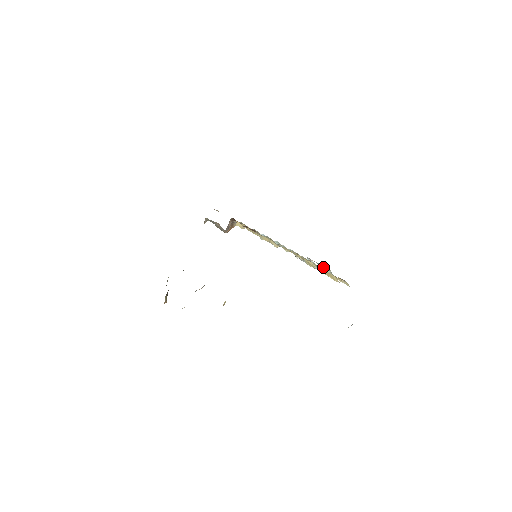
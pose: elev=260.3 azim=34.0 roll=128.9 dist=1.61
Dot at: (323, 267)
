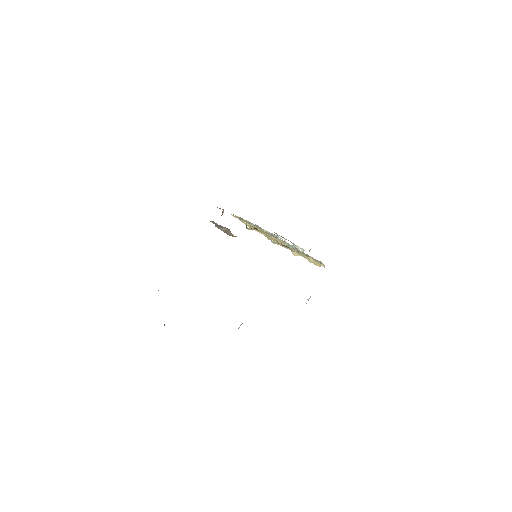
Dot at: (295, 246)
